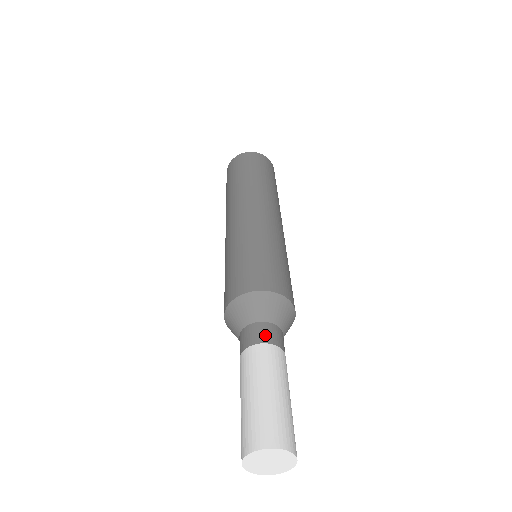
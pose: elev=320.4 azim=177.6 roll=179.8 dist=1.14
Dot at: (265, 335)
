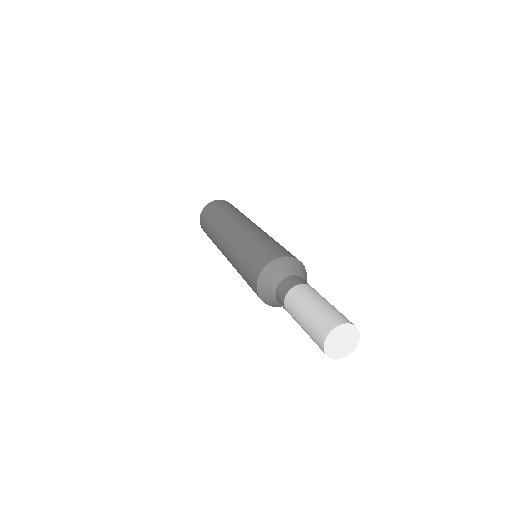
Dot at: (284, 289)
